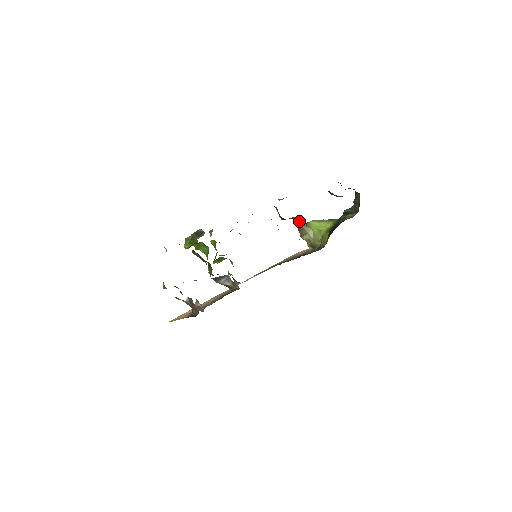
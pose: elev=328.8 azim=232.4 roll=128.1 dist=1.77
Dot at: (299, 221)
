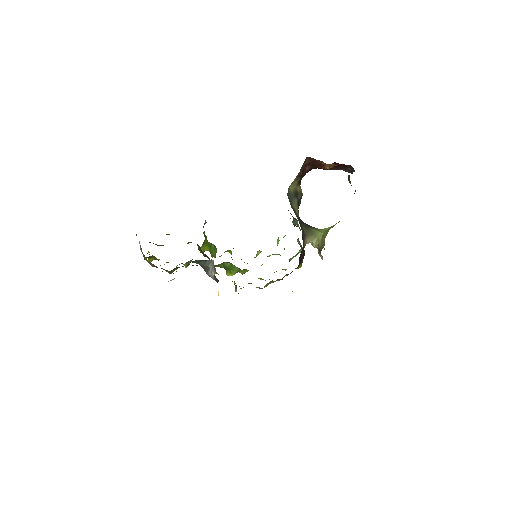
Dot at: (311, 226)
